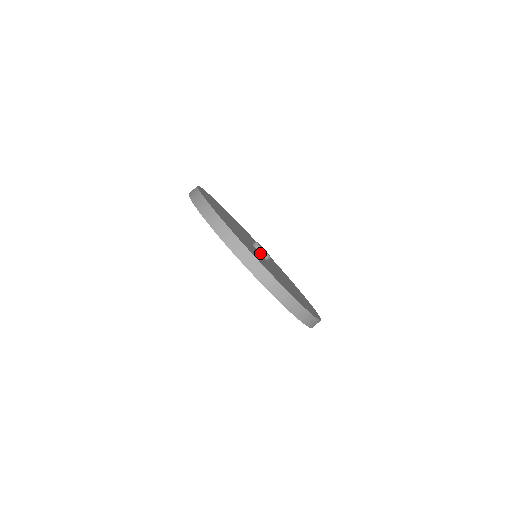
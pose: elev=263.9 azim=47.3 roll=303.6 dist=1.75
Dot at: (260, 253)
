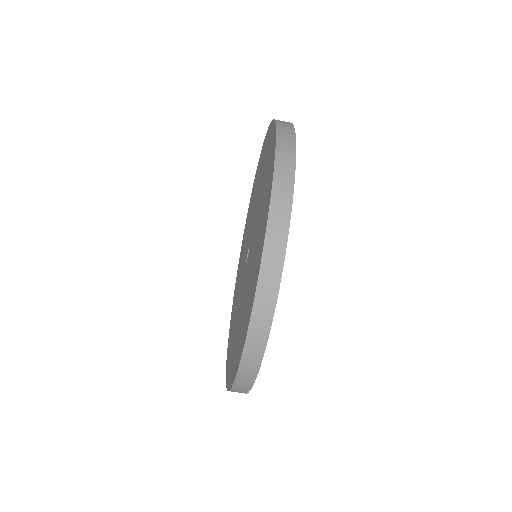
Dot at: occluded
